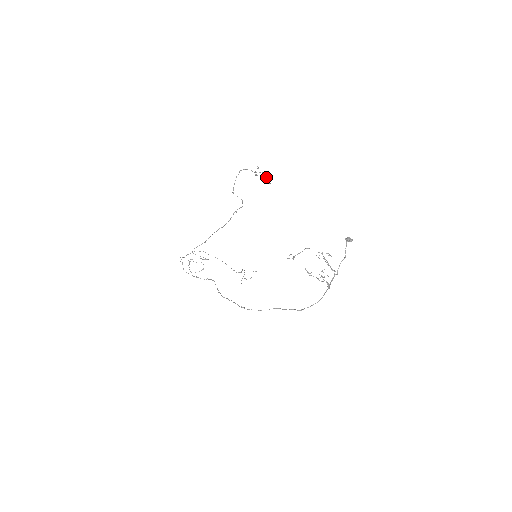
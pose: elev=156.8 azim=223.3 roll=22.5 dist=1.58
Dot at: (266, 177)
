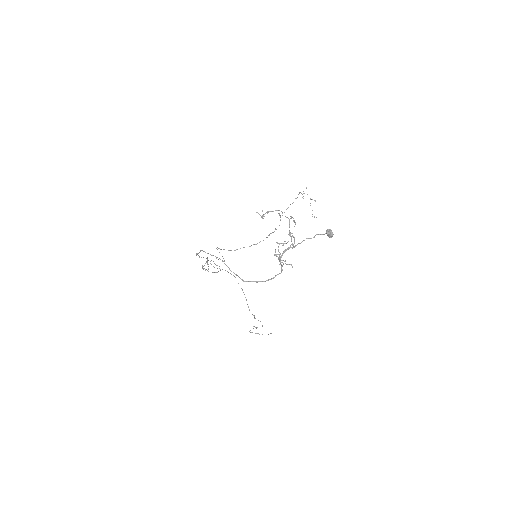
Dot at: (310, 203)
